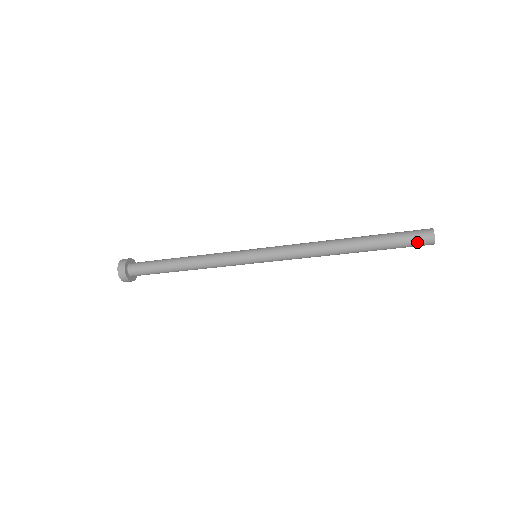
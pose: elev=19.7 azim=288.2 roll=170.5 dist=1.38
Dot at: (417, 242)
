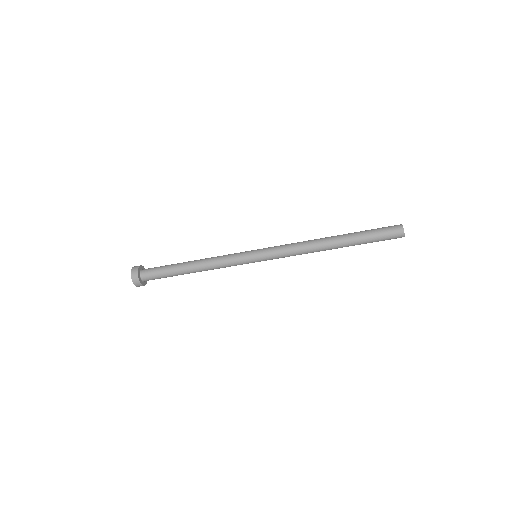
Dot at: (390, 237)
